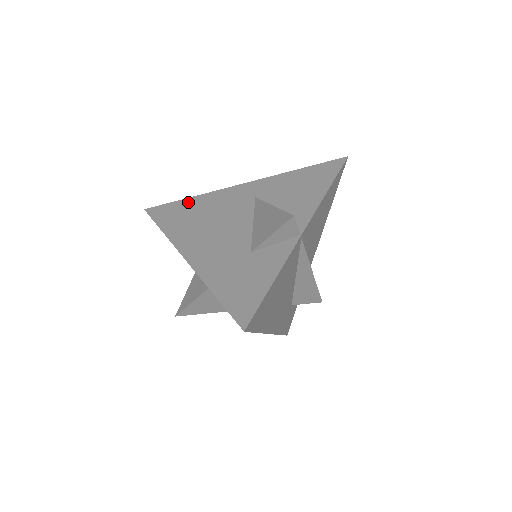
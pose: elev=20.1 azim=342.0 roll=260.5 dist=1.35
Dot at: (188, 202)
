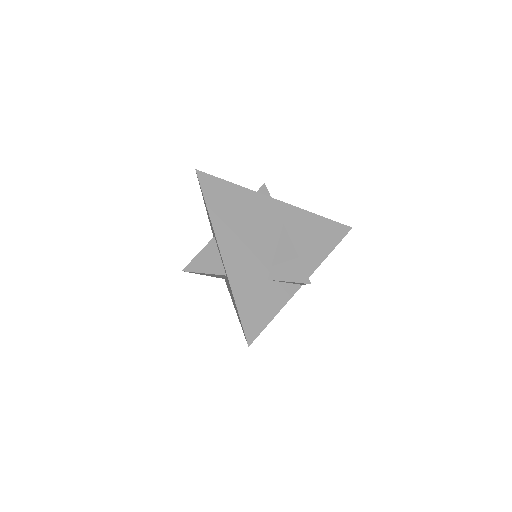
Dot at: (234, 189)
